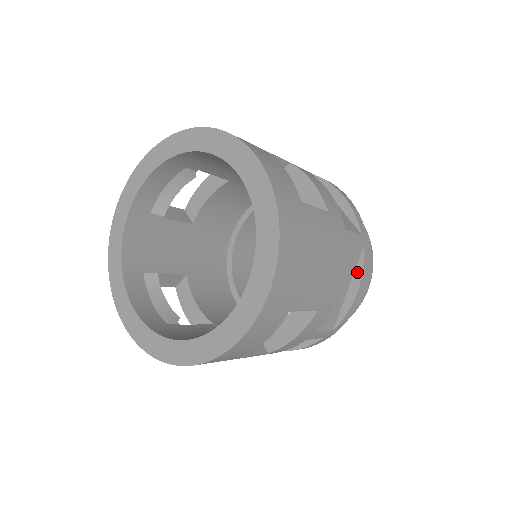
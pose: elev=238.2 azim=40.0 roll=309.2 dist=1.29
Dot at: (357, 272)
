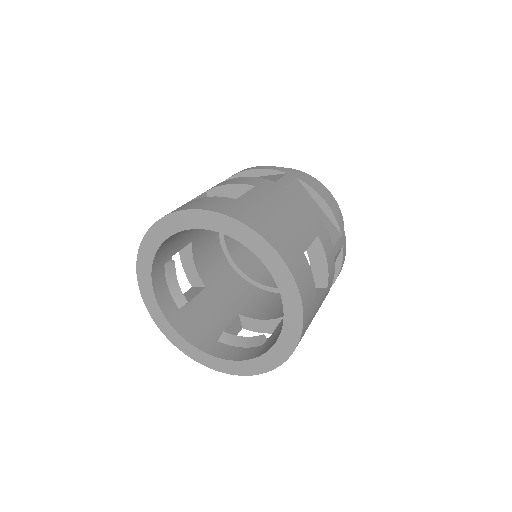
Dot at: (311, 193)
